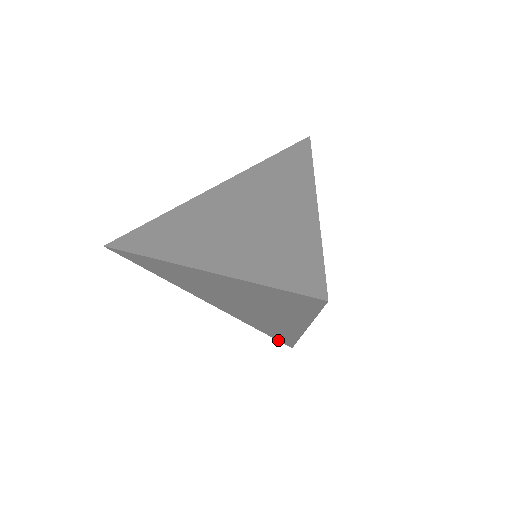
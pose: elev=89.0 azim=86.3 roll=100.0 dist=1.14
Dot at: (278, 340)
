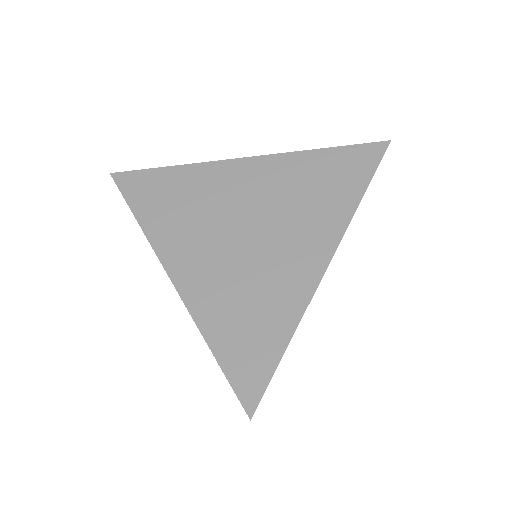
Dot at: occluded
